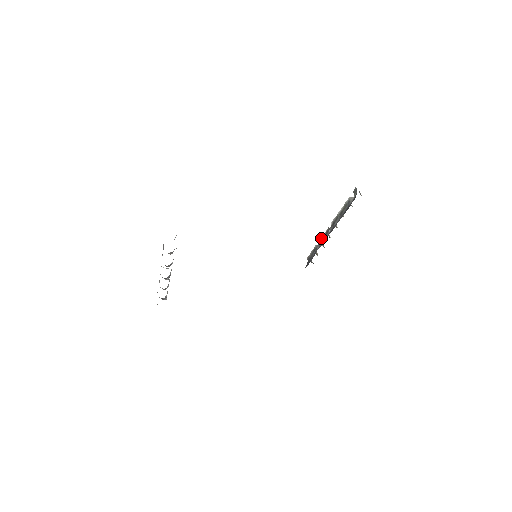
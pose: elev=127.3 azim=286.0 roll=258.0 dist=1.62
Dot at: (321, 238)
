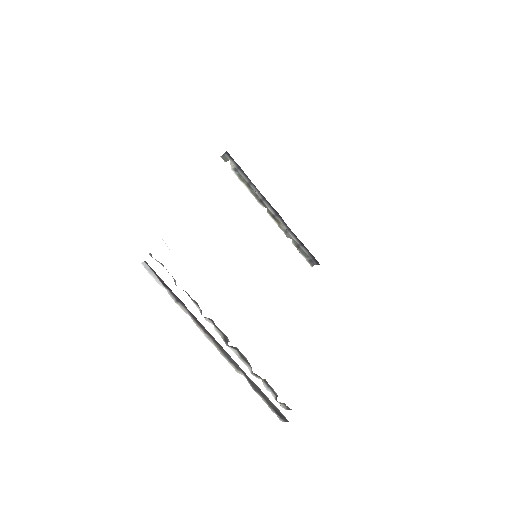
Dot at: (281, 229)
